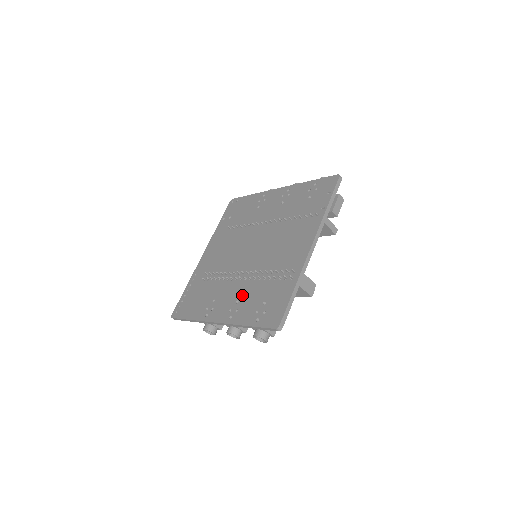
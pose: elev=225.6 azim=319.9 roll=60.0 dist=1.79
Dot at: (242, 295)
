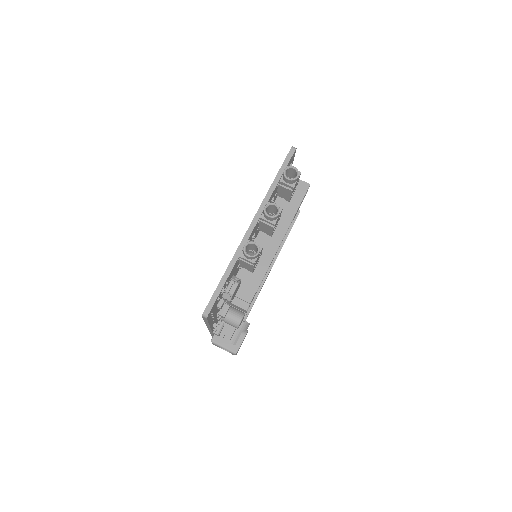
Dot at: occluded
